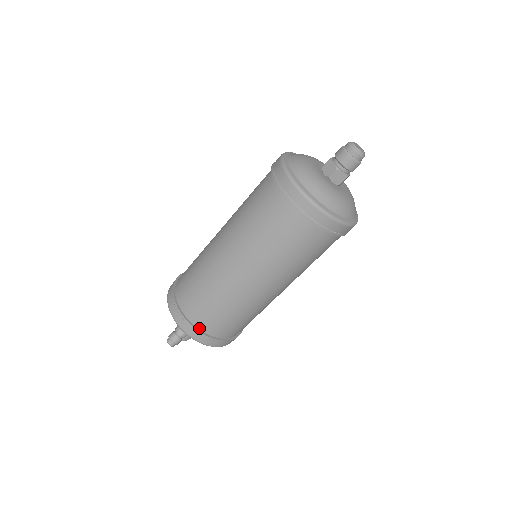
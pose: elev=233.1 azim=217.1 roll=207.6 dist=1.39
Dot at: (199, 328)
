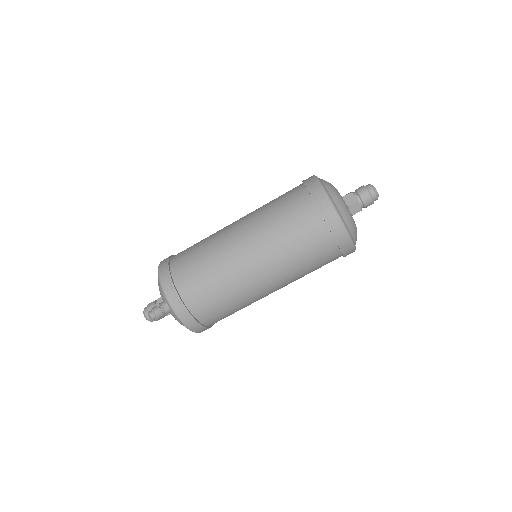
Dot at: (188, 307)
